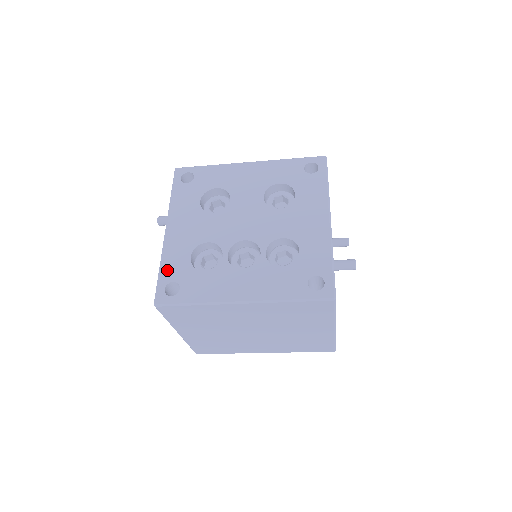
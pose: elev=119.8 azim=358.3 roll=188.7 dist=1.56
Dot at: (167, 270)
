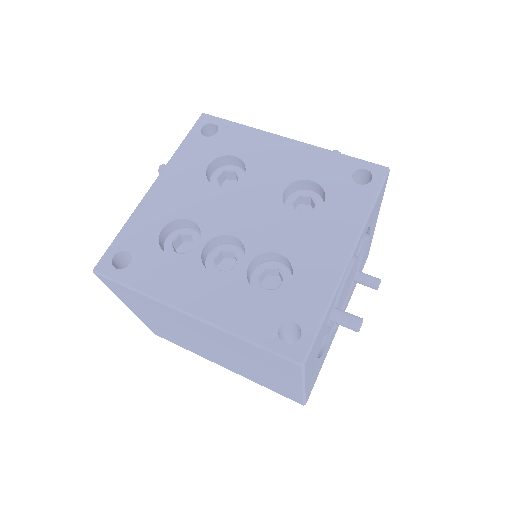
Dot at: (128, 234)
